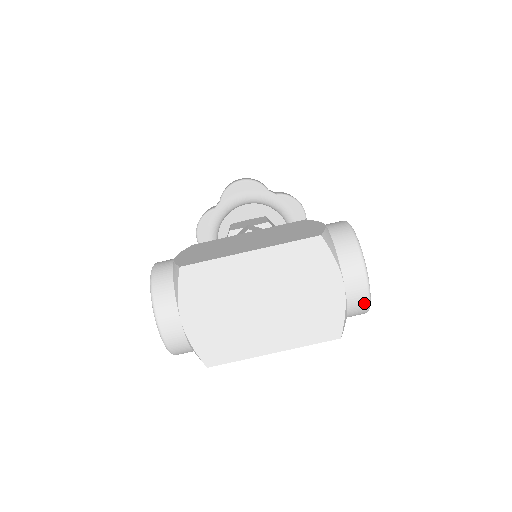
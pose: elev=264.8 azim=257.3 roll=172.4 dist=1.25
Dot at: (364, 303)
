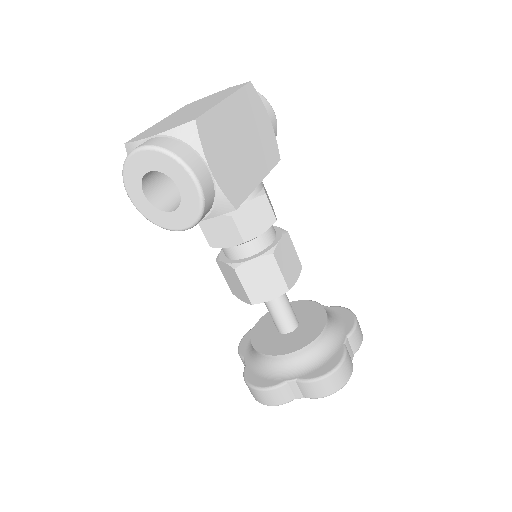
Dot at: occluded
